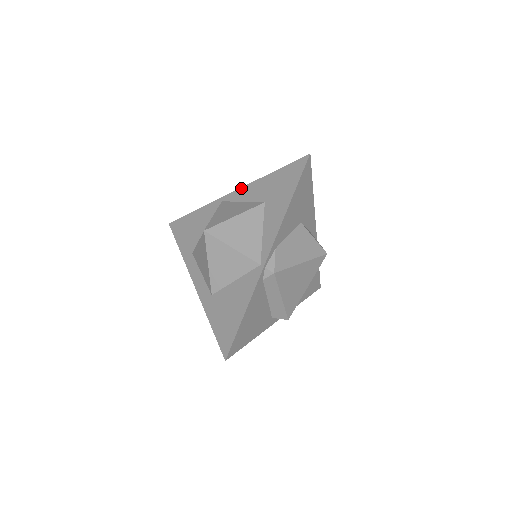
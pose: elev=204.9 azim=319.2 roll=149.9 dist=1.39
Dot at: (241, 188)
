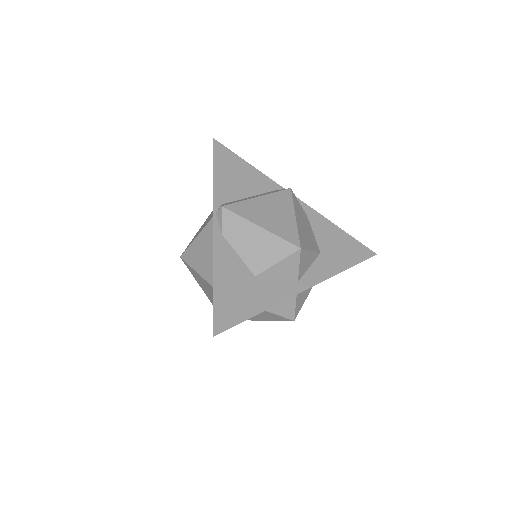
Dot at: occluded
